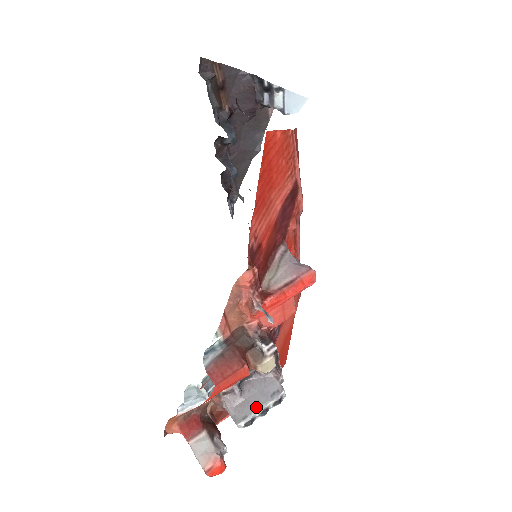
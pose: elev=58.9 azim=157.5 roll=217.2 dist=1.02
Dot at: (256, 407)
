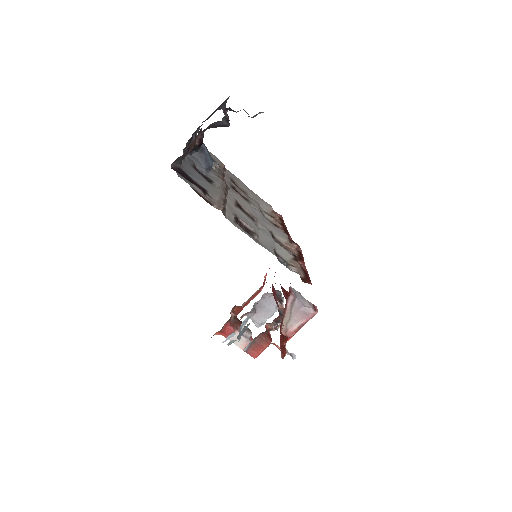
Dot at: (267, 317)
